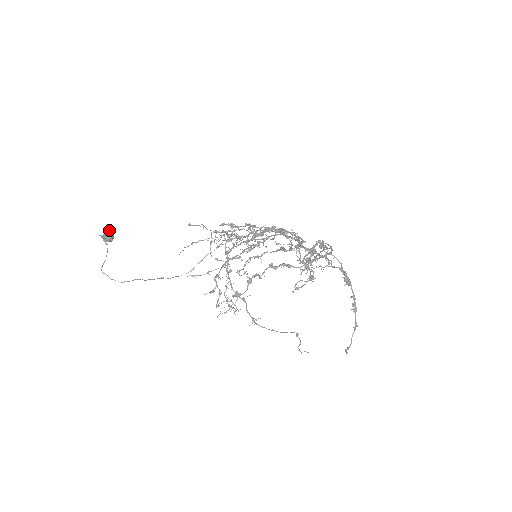
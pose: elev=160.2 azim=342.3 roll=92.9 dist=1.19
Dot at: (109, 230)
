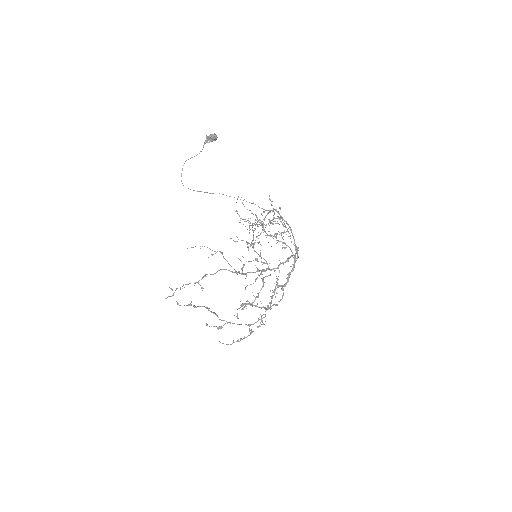
Dot at: (214, 138)
